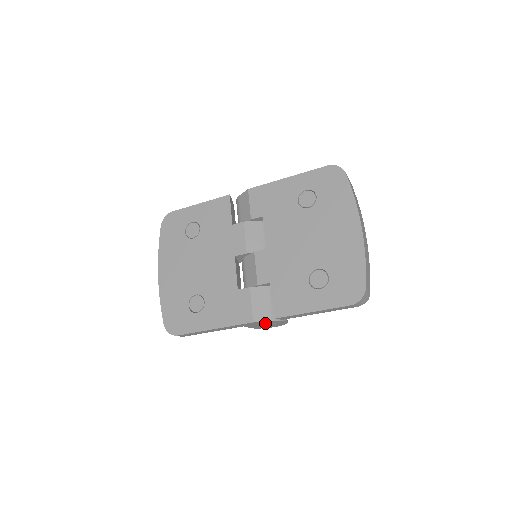
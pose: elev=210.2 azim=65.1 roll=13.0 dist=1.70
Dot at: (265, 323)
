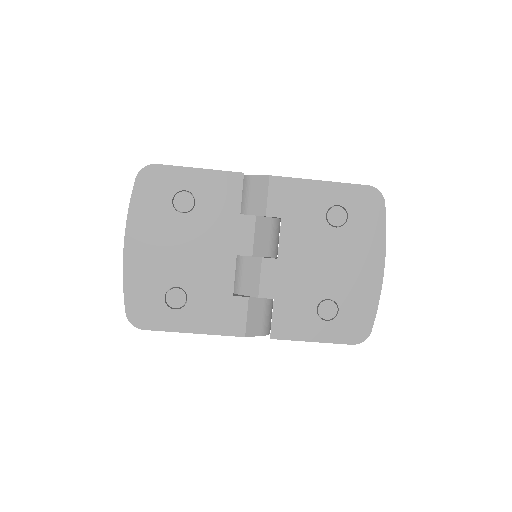
Dot at: occluded
